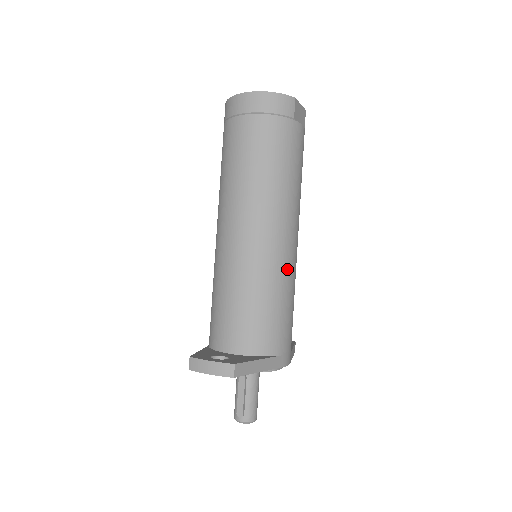
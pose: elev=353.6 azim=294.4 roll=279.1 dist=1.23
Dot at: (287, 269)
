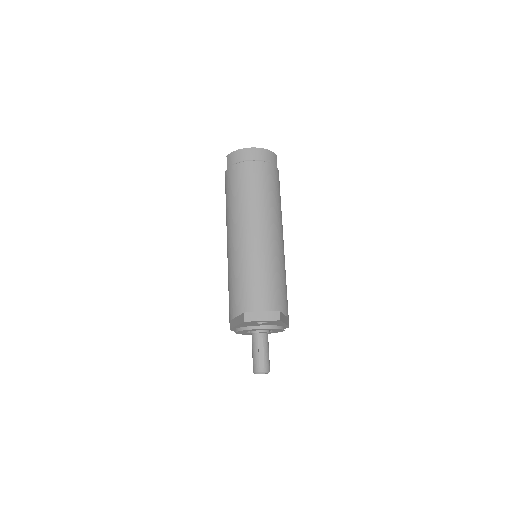
Dot at: (284, 260)
